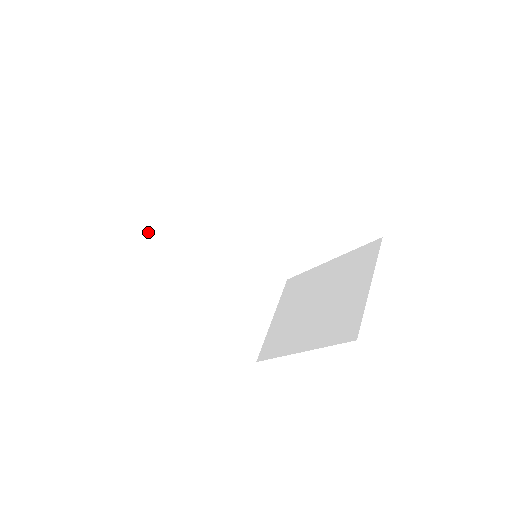
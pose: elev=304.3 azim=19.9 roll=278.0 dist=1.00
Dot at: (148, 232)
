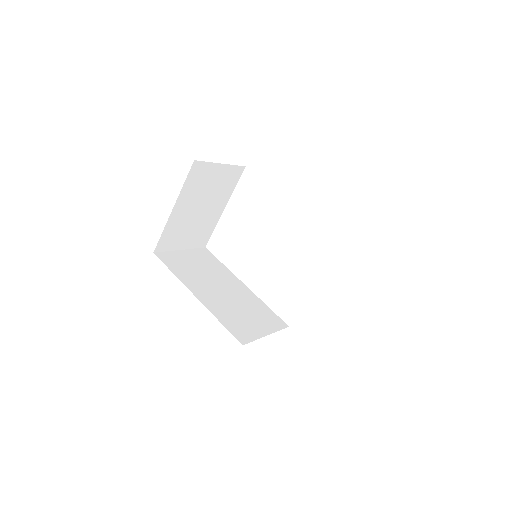
Dot at: (193, 260)
